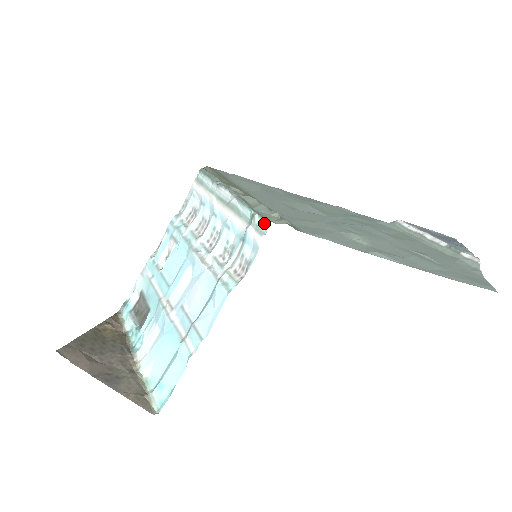
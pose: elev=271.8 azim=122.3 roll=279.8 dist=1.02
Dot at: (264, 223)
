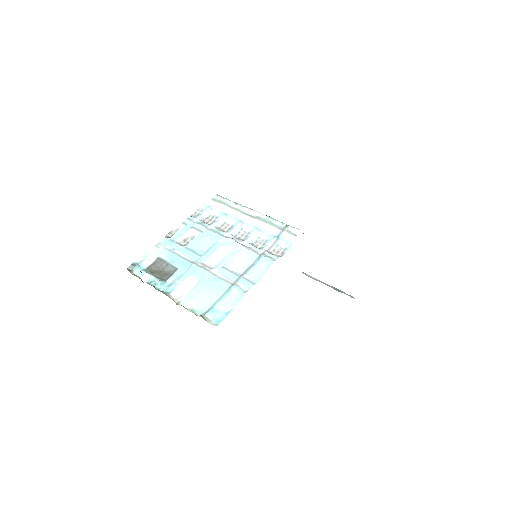
Dot at: (297, 230)
